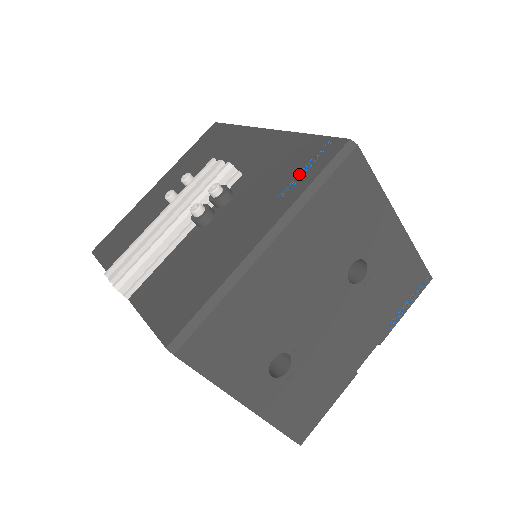
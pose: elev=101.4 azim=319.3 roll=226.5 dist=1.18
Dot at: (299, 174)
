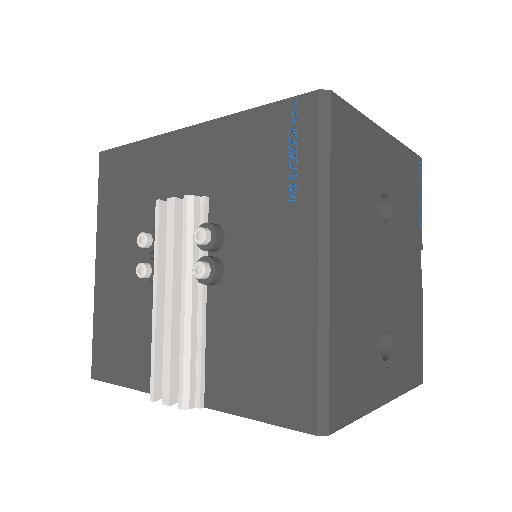
Dot at: (290, 162)
